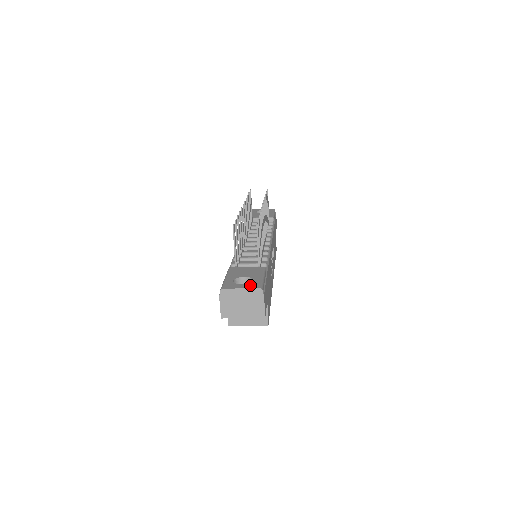
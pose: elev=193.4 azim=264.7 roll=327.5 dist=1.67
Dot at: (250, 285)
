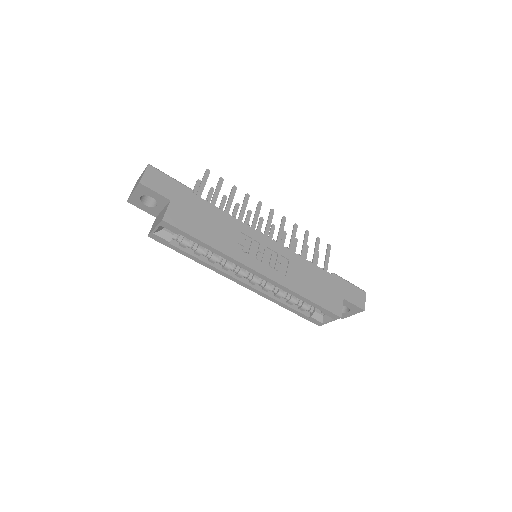
Dot at: occluded
